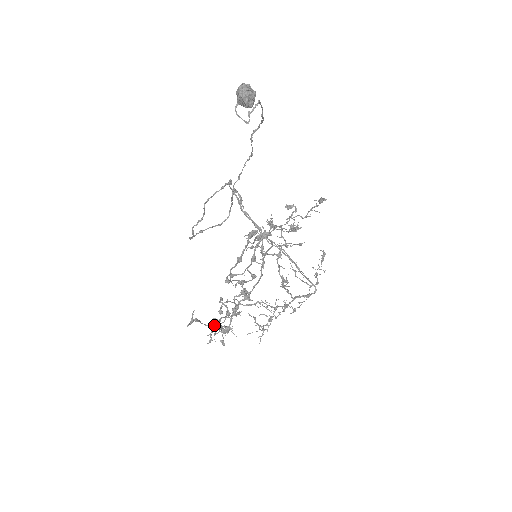
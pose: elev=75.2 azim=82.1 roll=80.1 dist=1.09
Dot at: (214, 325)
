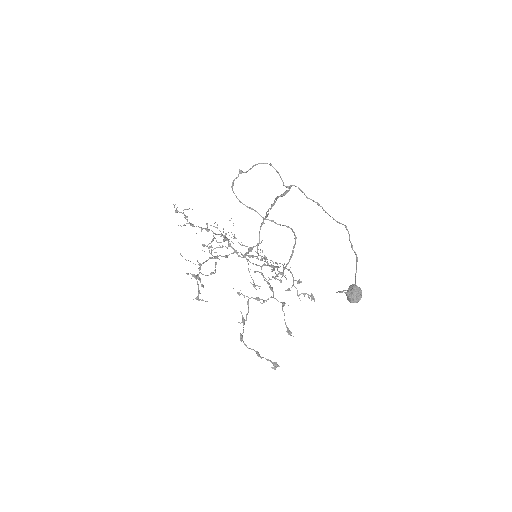
Dot at: occluded
